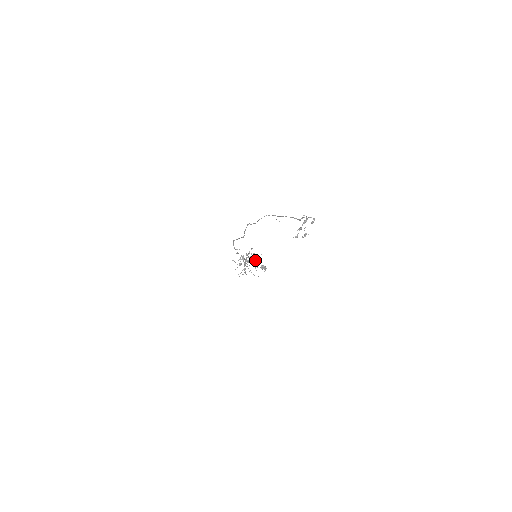
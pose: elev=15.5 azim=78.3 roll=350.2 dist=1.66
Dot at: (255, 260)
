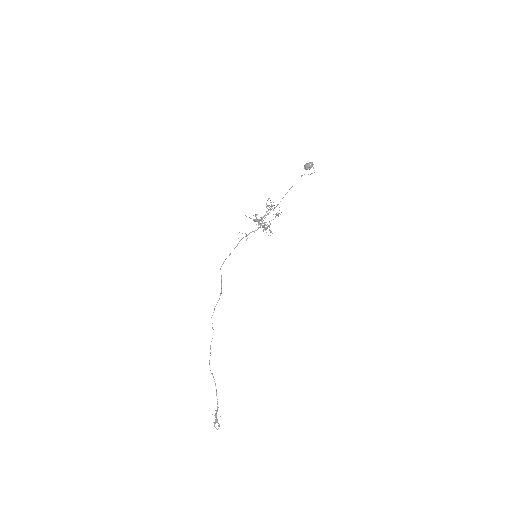
Dot at: occluded
